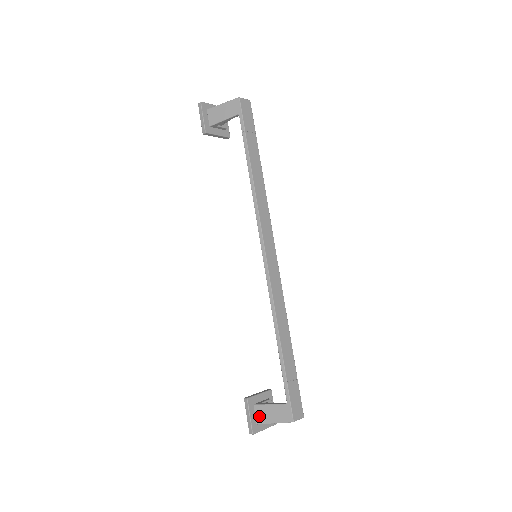
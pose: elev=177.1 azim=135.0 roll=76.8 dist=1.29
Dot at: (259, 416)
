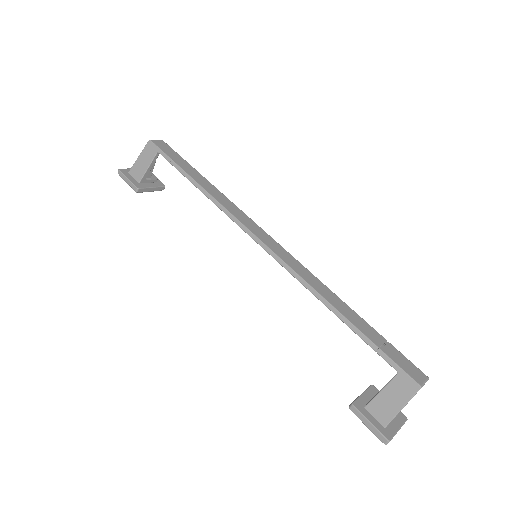
Dot at: (380, 415)
